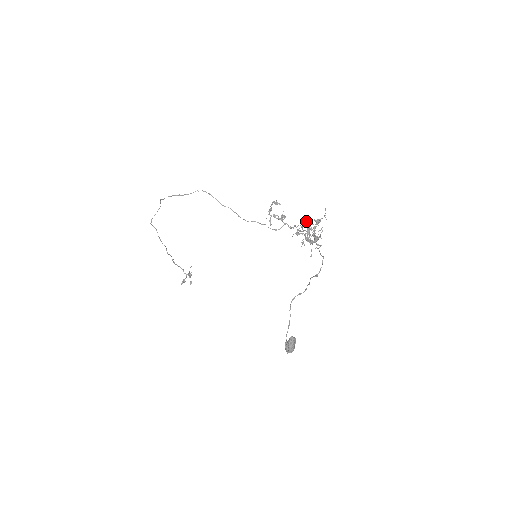
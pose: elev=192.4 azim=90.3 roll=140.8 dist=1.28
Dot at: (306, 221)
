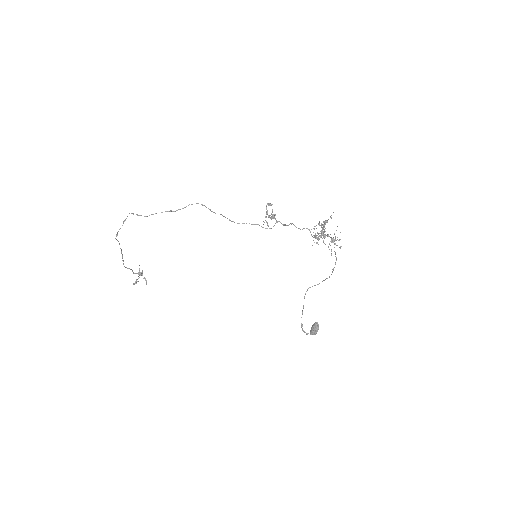
Dot at: (318, 224)
